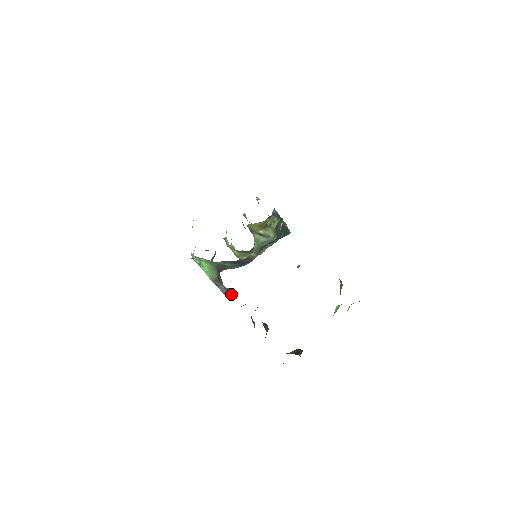
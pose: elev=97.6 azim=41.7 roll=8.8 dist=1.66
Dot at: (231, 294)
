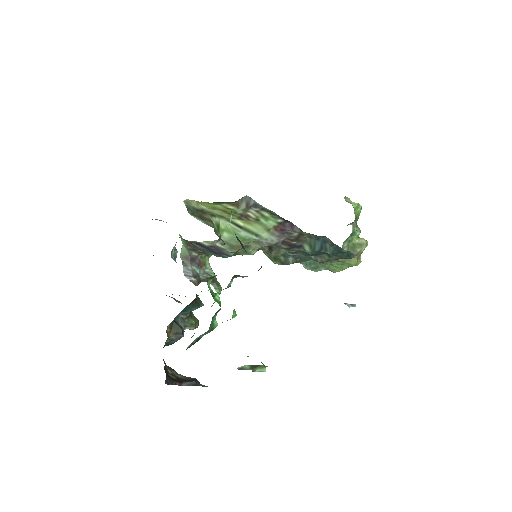
Dot at: (213, 285)
